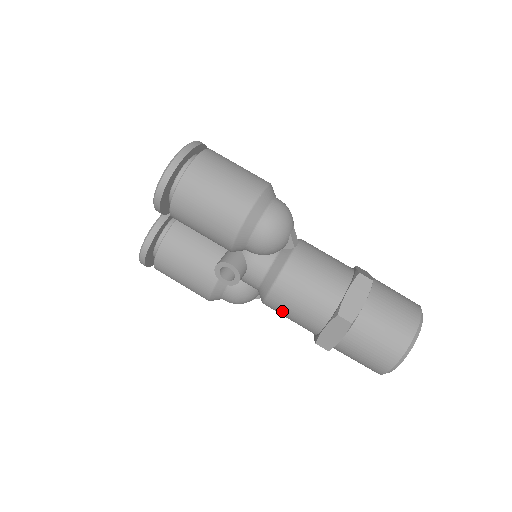
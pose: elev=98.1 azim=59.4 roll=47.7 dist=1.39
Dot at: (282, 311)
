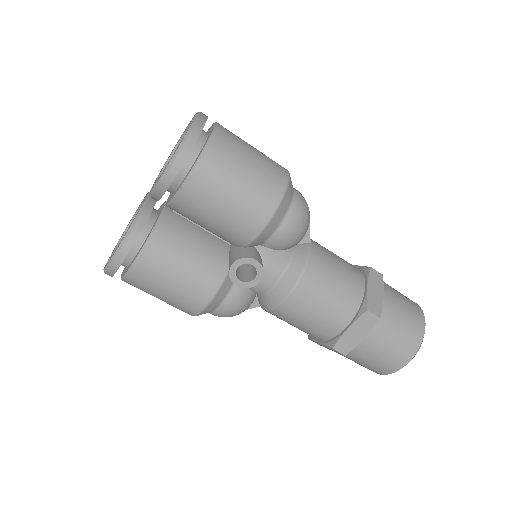
Dot at: (299, 315)
